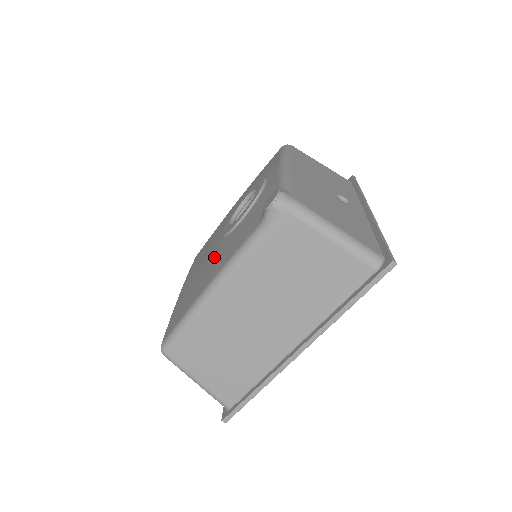
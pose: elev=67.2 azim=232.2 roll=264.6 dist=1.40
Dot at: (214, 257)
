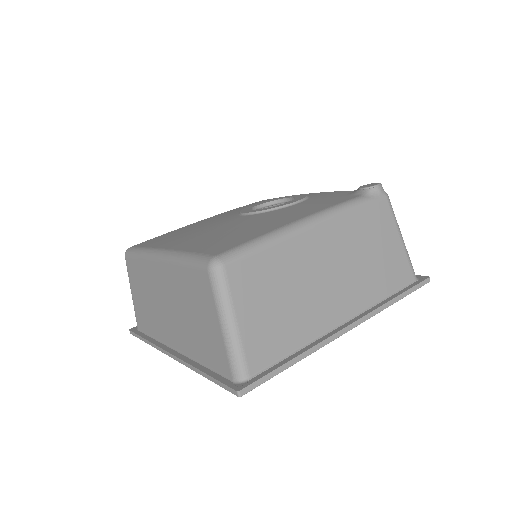
Dot at: (264, 217)
